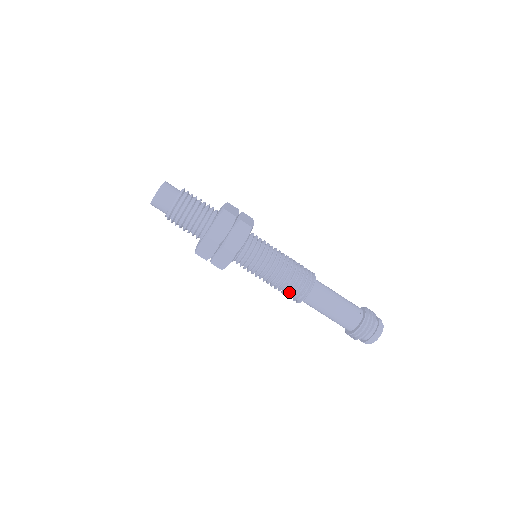
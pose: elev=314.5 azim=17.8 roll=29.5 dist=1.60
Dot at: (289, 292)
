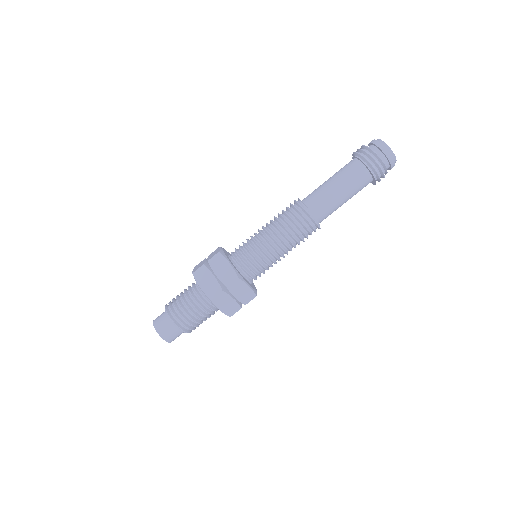
Dot at: occluded
